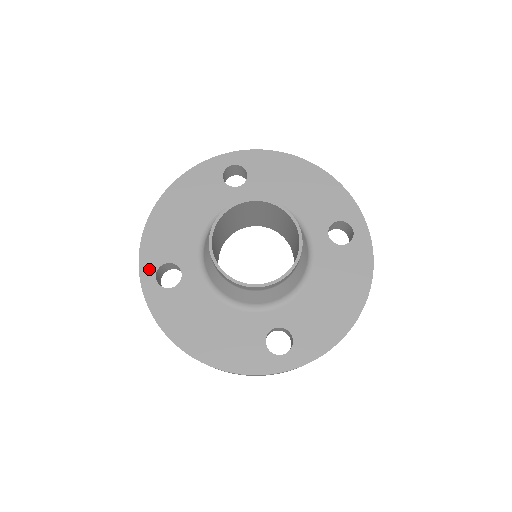
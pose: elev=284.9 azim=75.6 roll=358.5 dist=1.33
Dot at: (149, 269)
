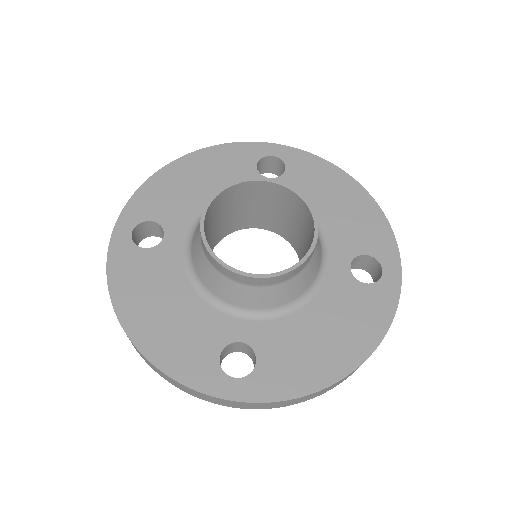
Dot at: (130, 219)
